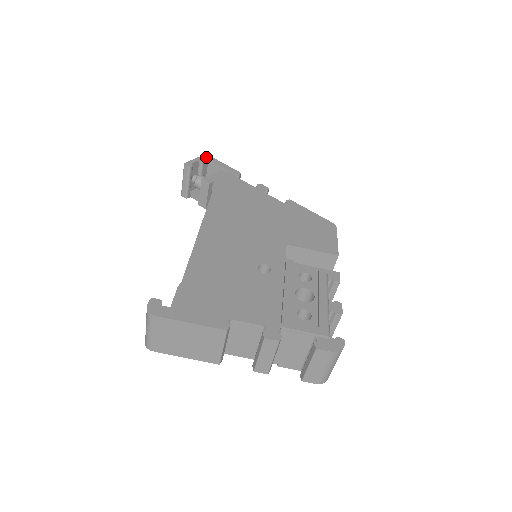
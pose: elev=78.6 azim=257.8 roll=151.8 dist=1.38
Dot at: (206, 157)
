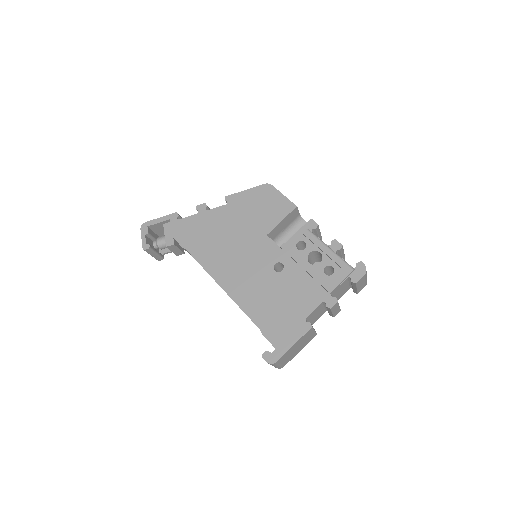
Dot at: (144, 227)
